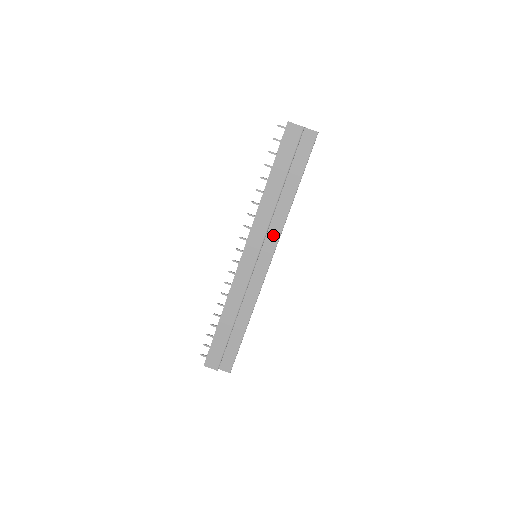
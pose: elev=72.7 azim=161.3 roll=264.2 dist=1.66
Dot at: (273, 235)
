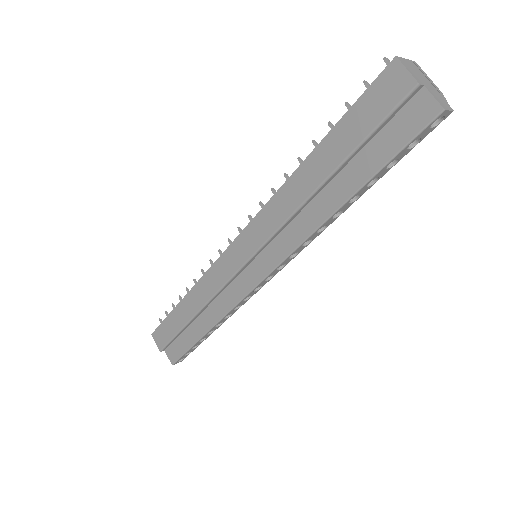
Dot at: (284, 244)
